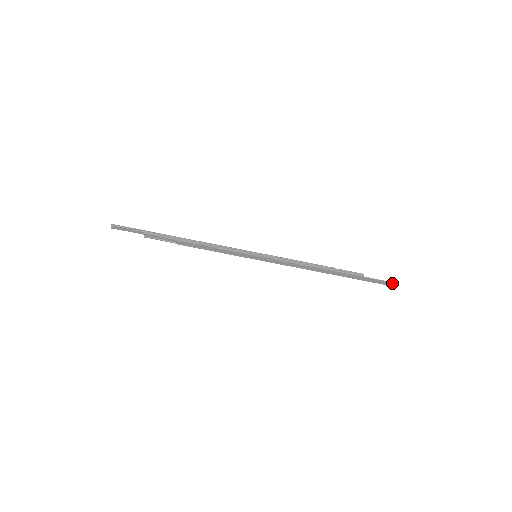
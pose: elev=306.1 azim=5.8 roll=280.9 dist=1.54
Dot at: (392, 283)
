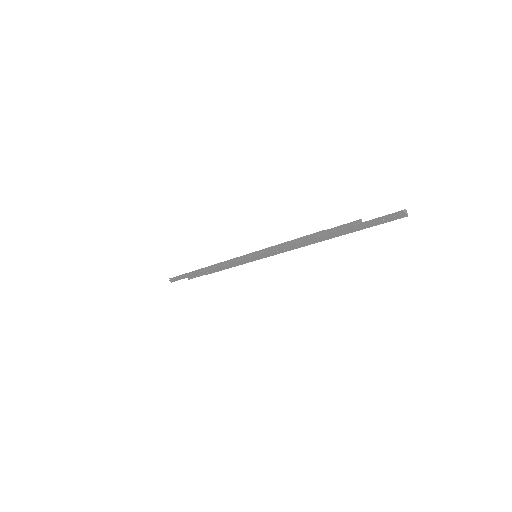
Dot at: (402, 212)
